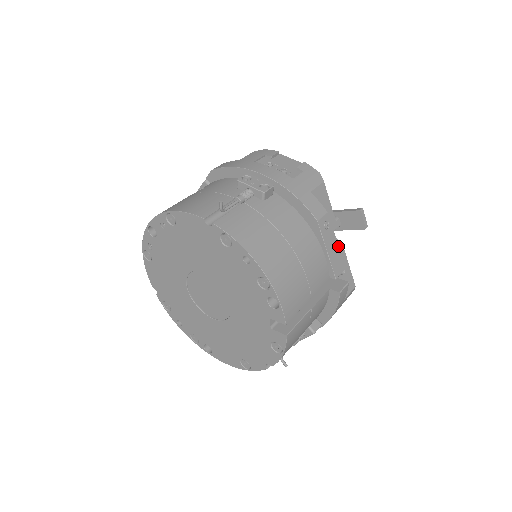
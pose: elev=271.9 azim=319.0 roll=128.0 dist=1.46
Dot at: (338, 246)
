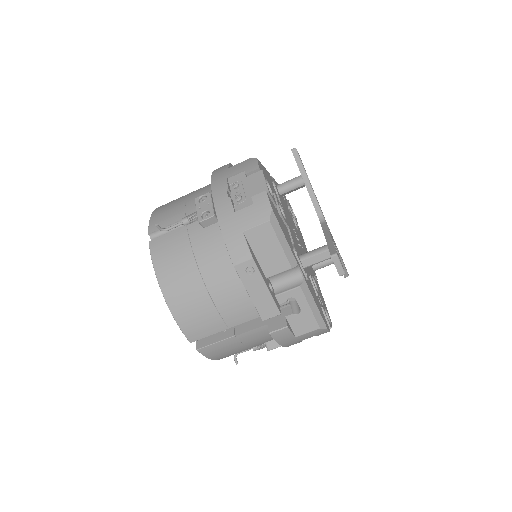
Dot at: (295, 285)
